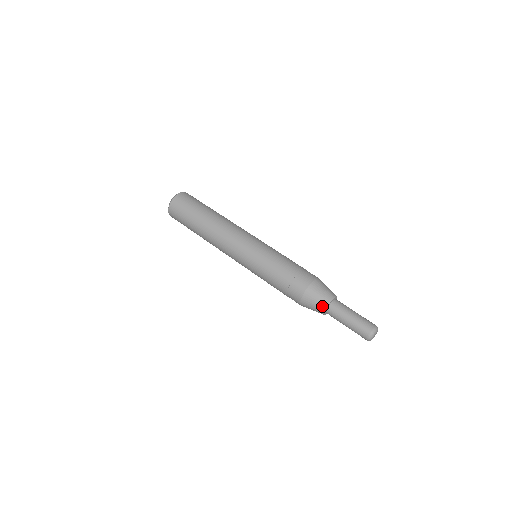
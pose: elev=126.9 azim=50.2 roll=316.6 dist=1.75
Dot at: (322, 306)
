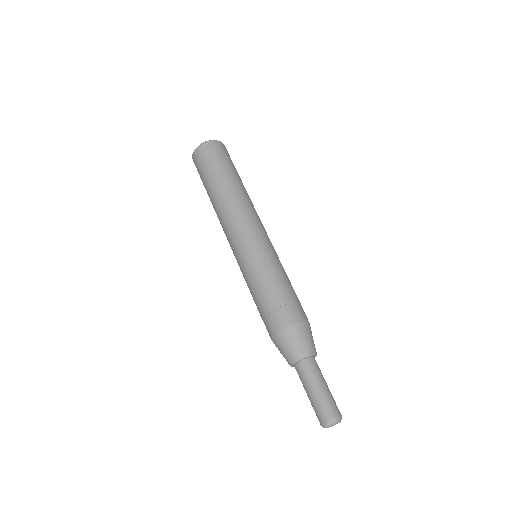
Dot at: (288, 360)
